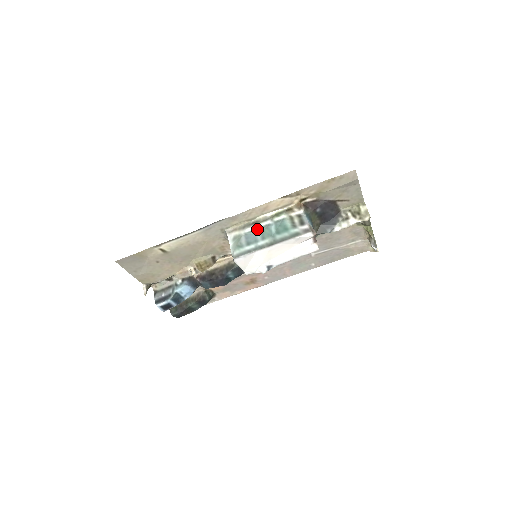
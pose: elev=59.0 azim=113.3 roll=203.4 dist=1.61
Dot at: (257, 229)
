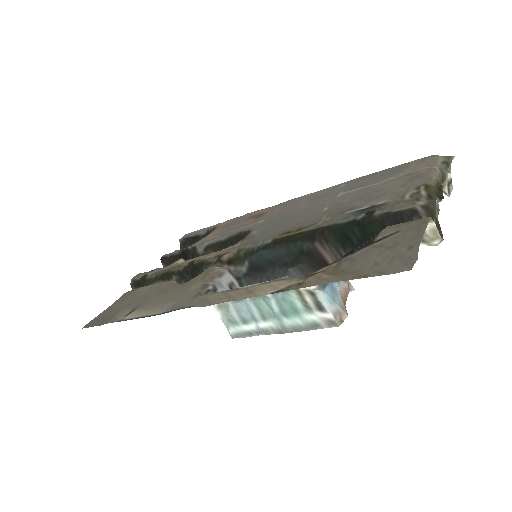
Dot at: (248, 300)
